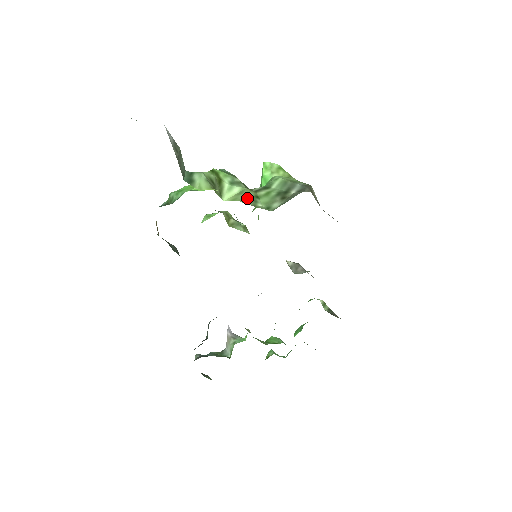
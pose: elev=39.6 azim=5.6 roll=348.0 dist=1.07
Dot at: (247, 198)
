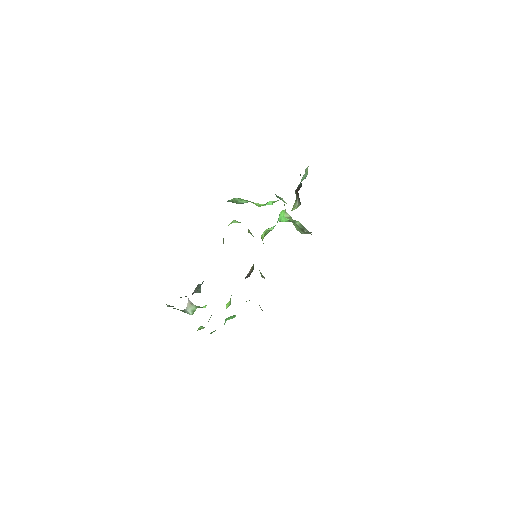
Dot at: occluded
